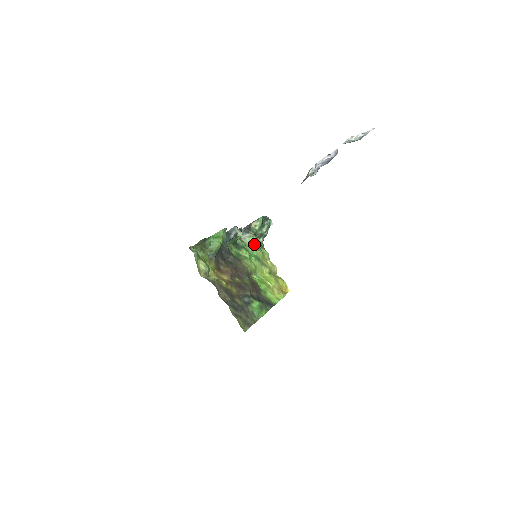
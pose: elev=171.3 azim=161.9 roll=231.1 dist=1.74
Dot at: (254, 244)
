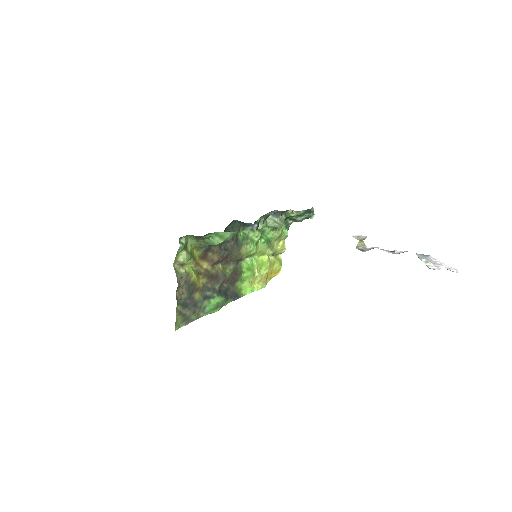
Dot at: (276, 227)
